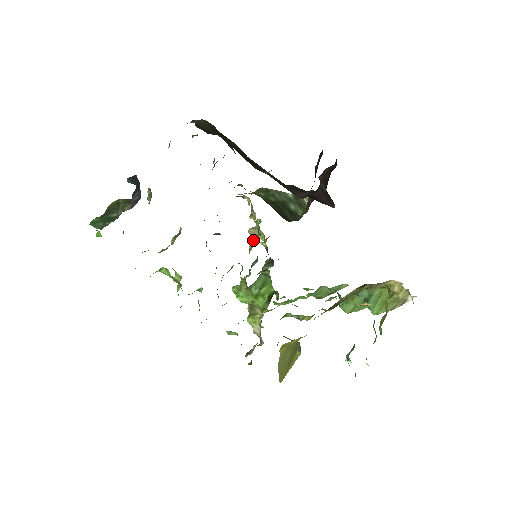
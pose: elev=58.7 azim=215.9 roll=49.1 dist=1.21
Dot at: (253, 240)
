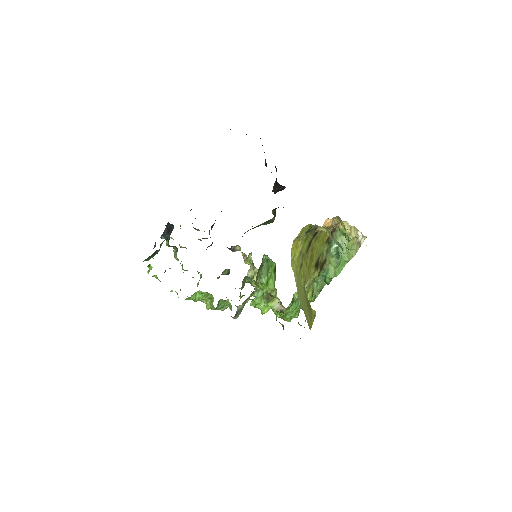
Dot at: occluded
